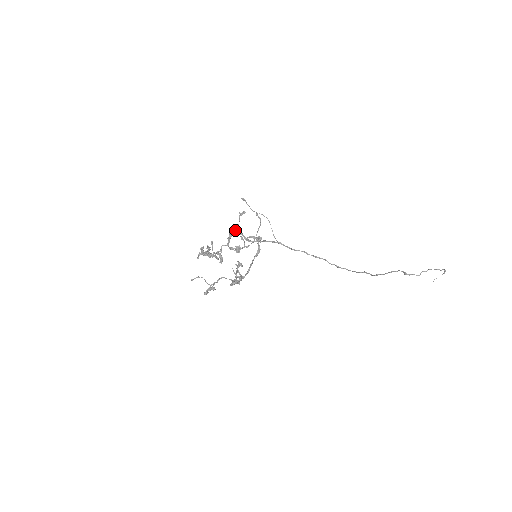
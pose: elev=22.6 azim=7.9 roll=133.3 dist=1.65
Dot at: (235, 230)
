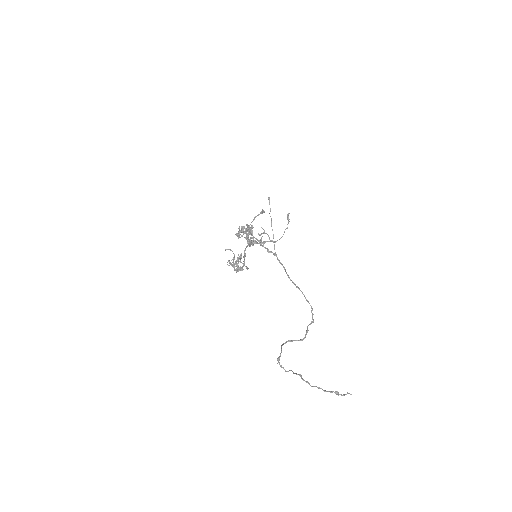
Dot at: (248, 225)
